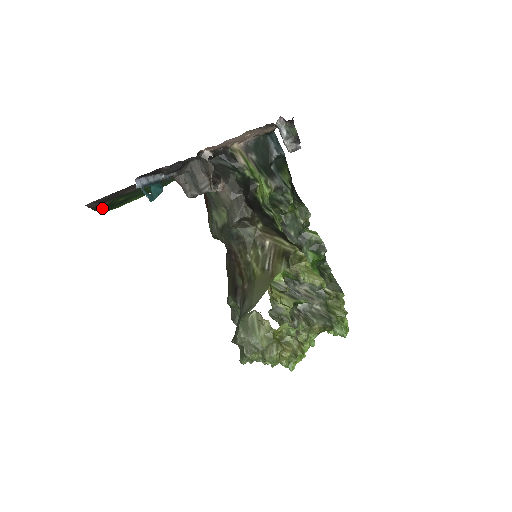
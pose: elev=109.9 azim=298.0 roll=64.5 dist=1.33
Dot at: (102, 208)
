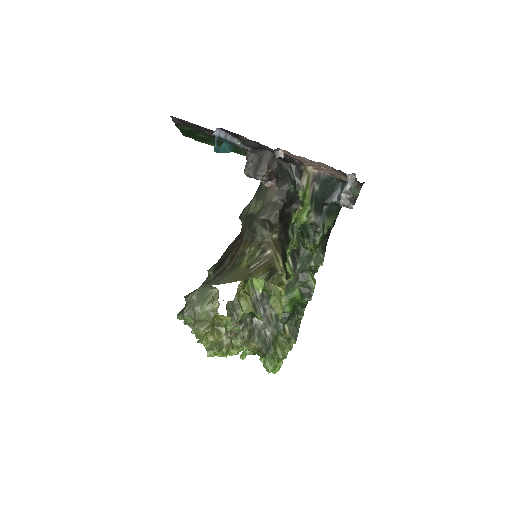
Dot at: (184, 130)
